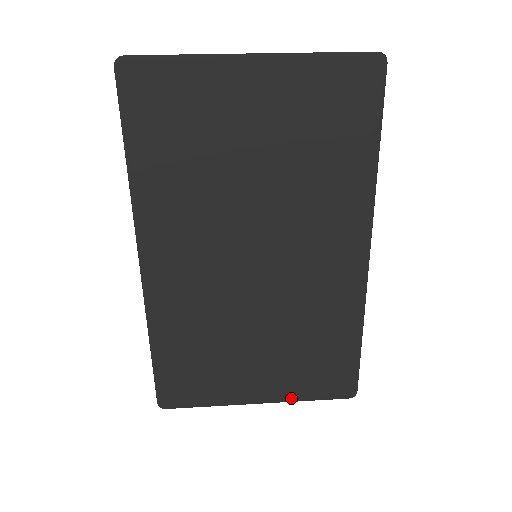
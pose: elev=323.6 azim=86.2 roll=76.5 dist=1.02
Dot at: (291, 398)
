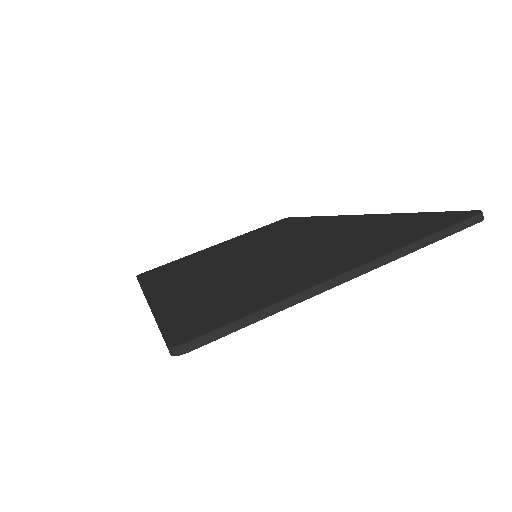
Dot at: occluded
